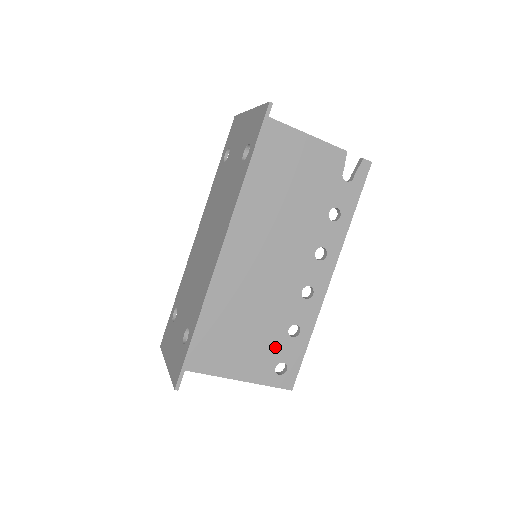
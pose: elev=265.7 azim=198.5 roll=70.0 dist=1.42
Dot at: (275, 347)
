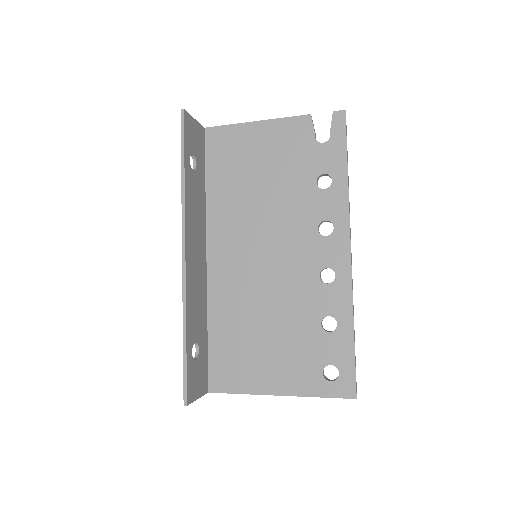
Dot at: (313, 348)
